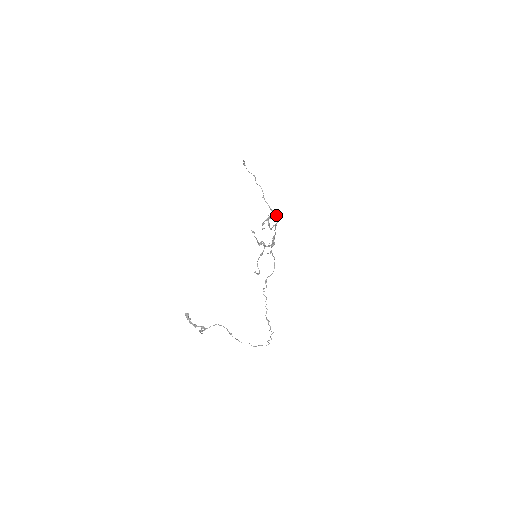
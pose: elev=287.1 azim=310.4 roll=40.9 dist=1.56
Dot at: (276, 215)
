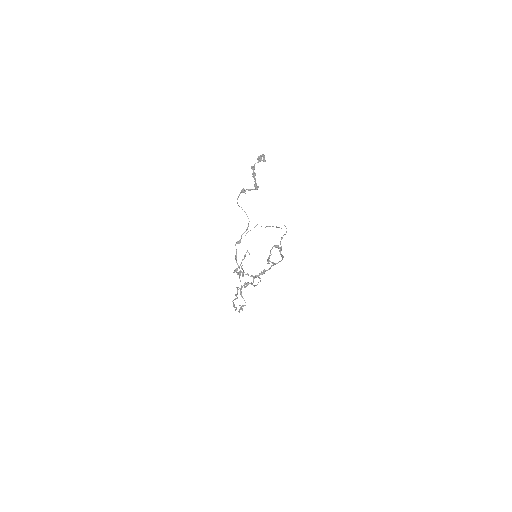
Dot at: (283, 256)
